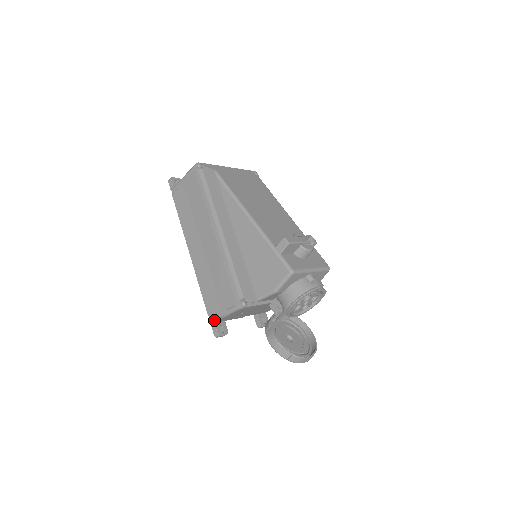
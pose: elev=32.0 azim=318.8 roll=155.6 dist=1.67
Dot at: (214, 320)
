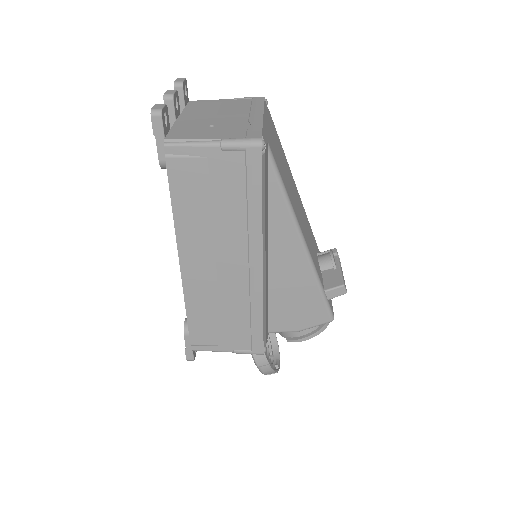
Dot at: (199, 350)
